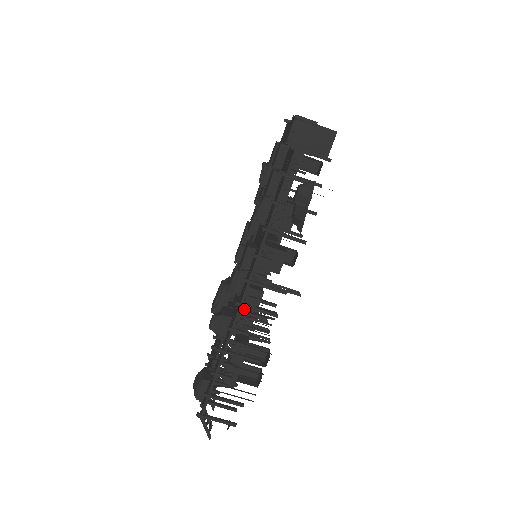
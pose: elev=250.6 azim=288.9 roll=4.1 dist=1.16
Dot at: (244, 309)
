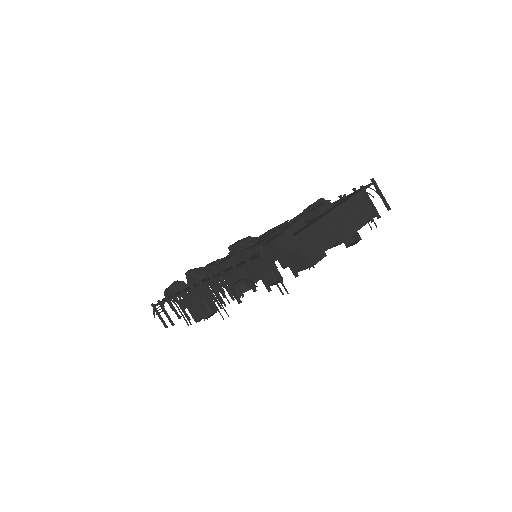
Dot at: occluded
